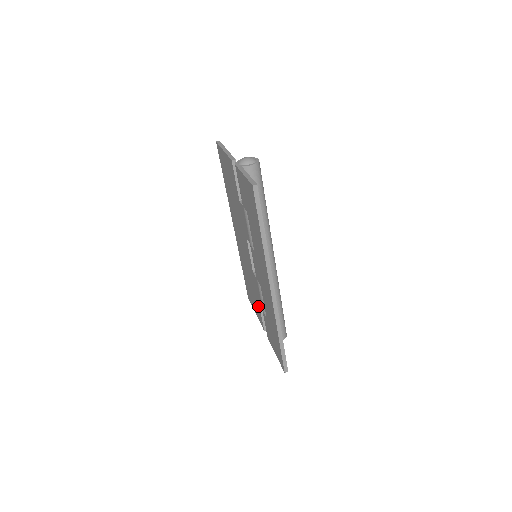
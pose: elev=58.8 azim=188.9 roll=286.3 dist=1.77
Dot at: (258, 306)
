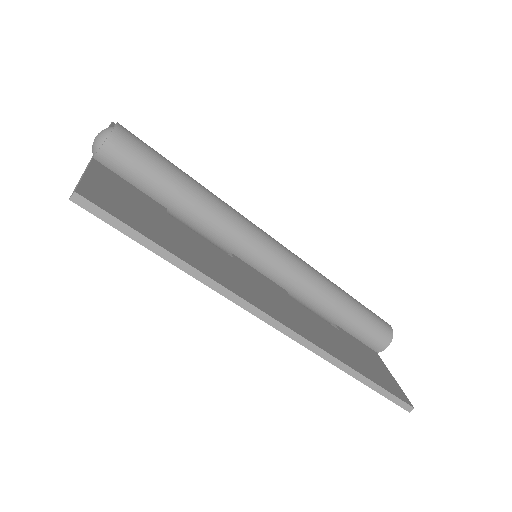
Dot at: occluded
